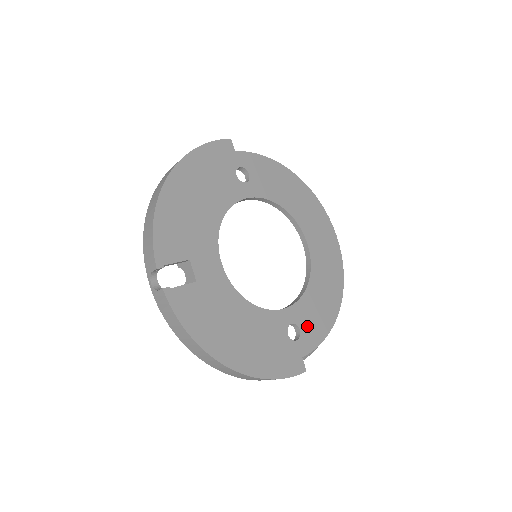
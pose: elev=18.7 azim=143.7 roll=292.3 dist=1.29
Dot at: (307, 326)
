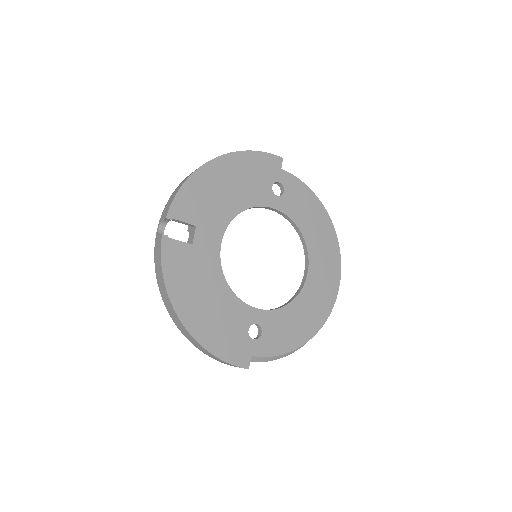
Dot at: (270, 334)
